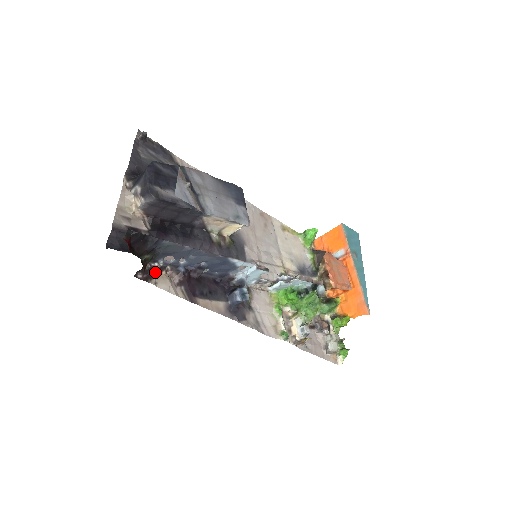
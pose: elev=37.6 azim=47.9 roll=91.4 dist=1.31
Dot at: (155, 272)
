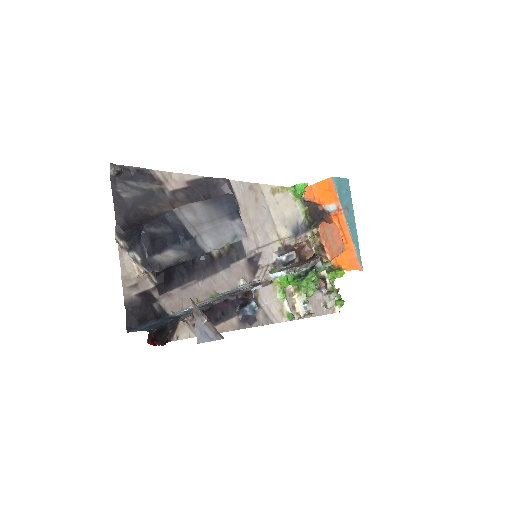
Dot at: (174, 326)
